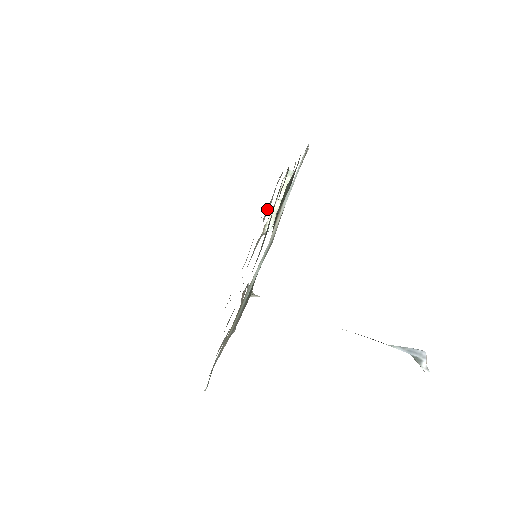
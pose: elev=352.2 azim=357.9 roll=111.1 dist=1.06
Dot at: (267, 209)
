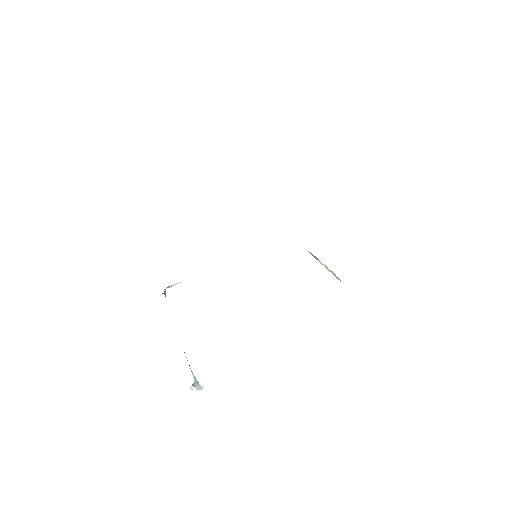
Dot at: occluded
